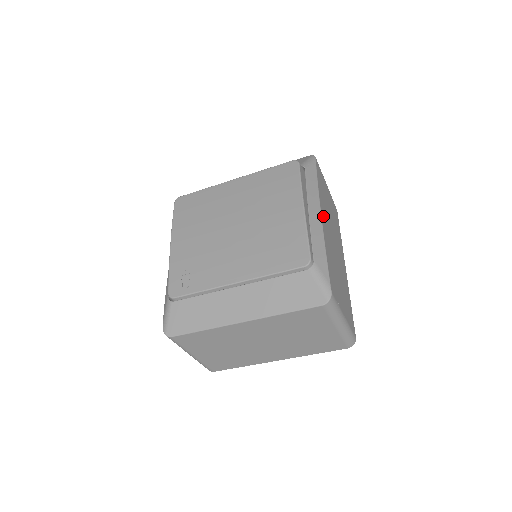
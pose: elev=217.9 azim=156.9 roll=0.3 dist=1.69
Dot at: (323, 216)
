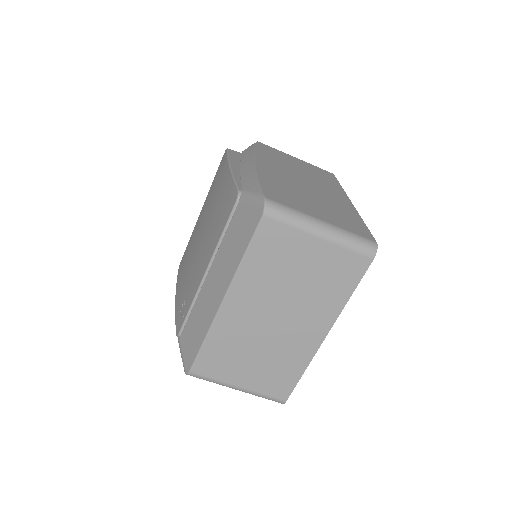
Dot at: (263, 164)
